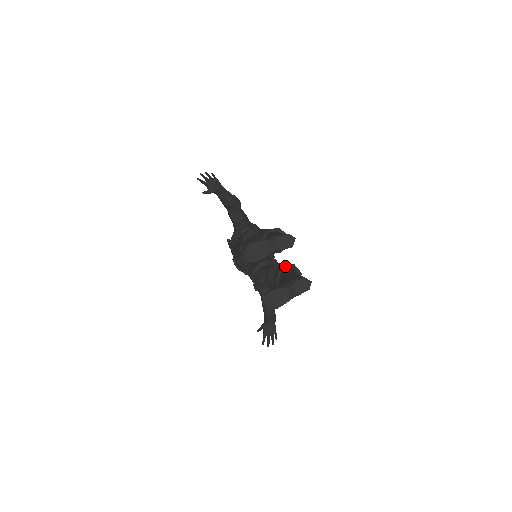
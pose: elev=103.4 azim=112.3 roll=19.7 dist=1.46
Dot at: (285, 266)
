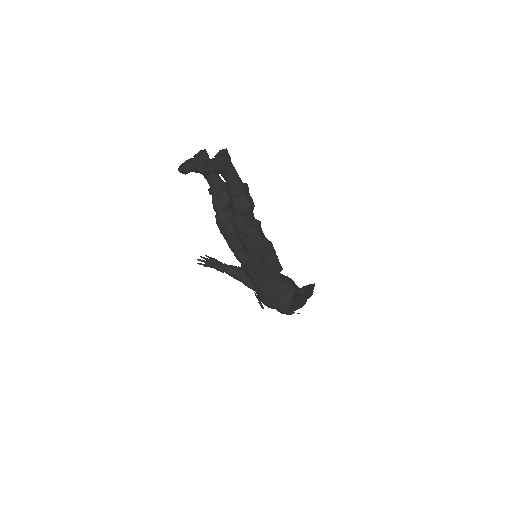
Dot at: occluded
